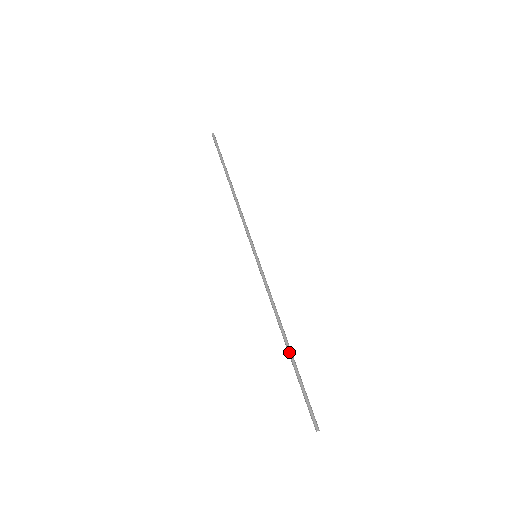
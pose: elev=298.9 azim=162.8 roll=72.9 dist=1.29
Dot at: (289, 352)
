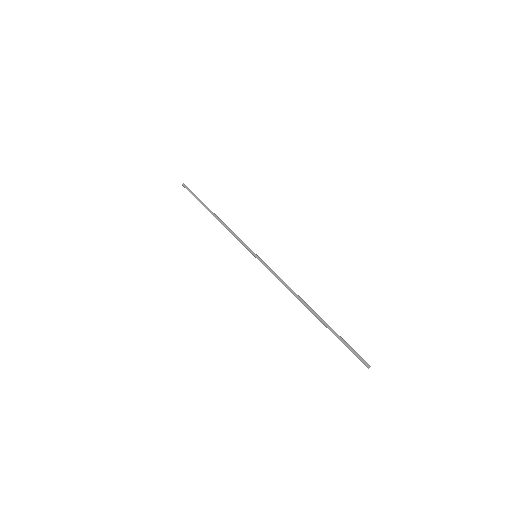
Dot at: (316, 315)
